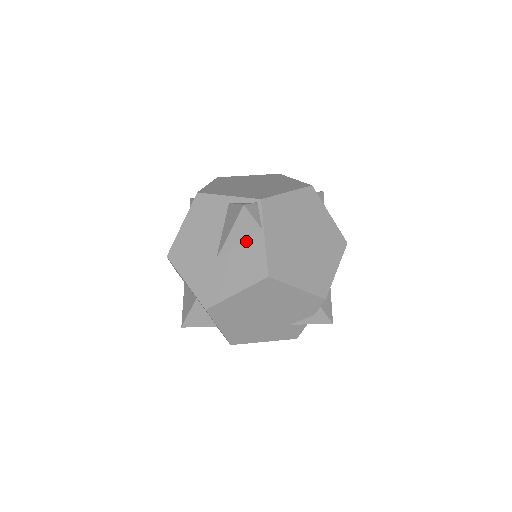
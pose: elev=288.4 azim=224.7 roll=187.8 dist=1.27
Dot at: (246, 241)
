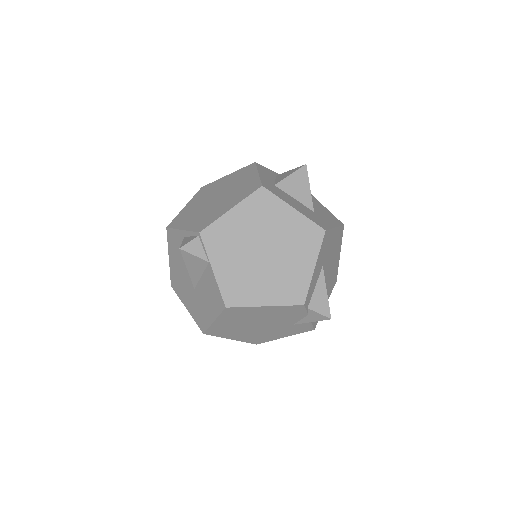
Dot at: (204, 273)
